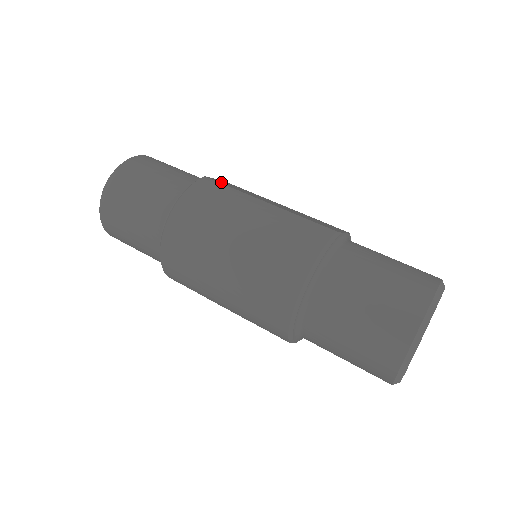
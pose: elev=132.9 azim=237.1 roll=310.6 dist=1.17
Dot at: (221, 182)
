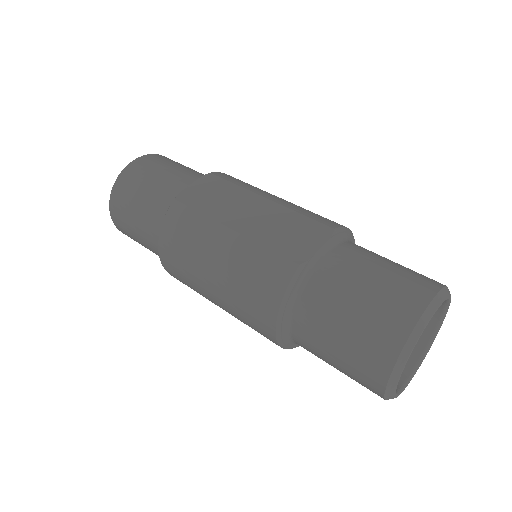
Dot at: (193, 197)
